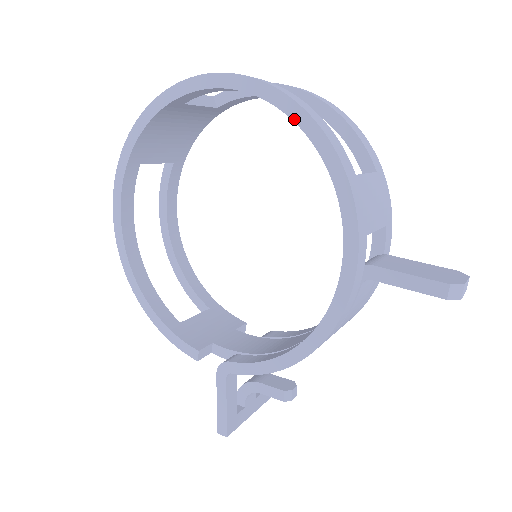
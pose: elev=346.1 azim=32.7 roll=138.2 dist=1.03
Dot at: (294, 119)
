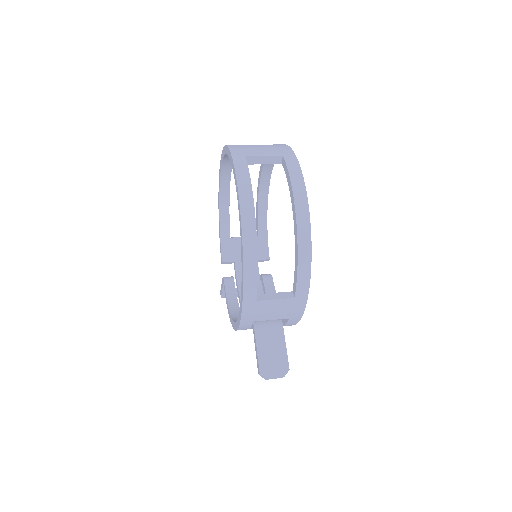
Dot at: (241, 255)
